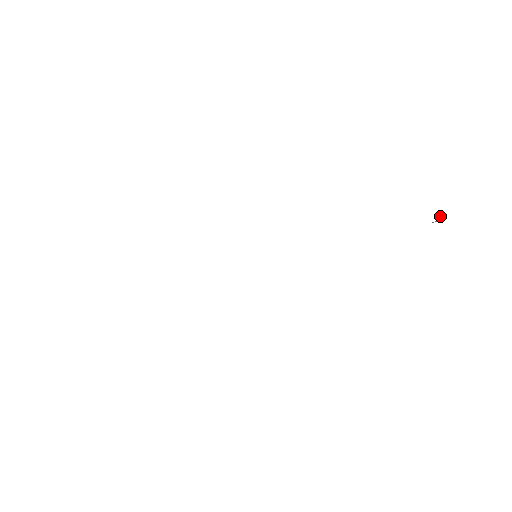
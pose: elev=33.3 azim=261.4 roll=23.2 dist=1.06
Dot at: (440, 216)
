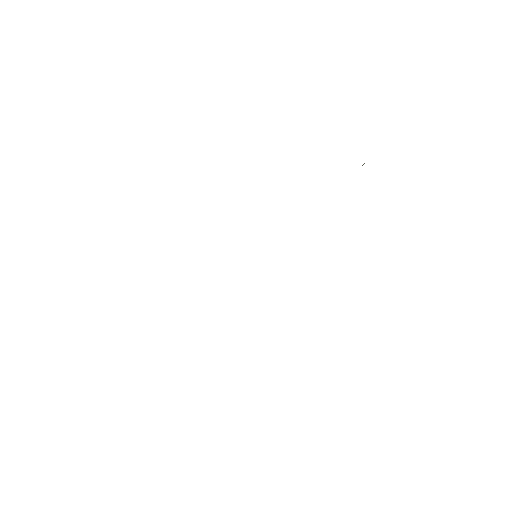
Dot at: occluded
